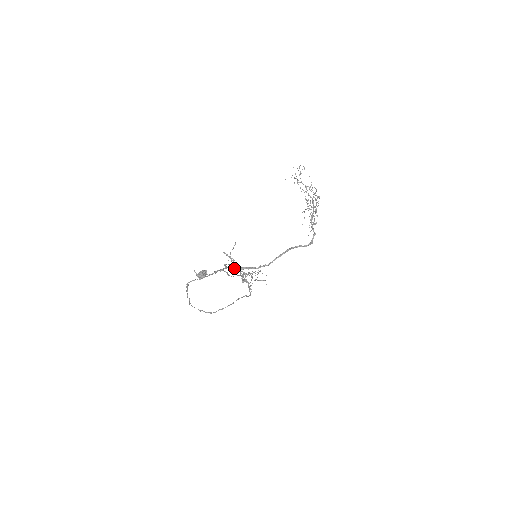
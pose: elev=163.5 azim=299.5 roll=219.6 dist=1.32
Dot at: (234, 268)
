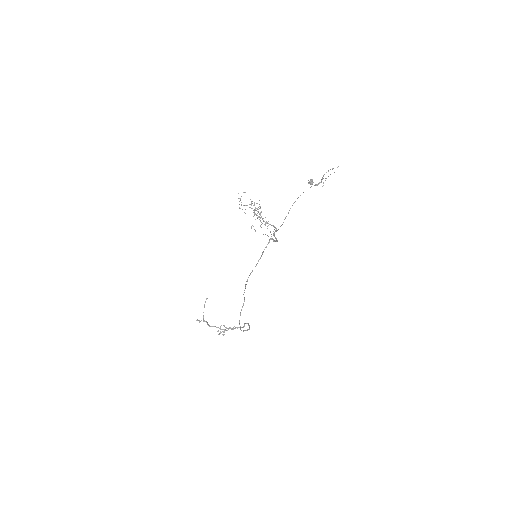
Dot at: occluded
